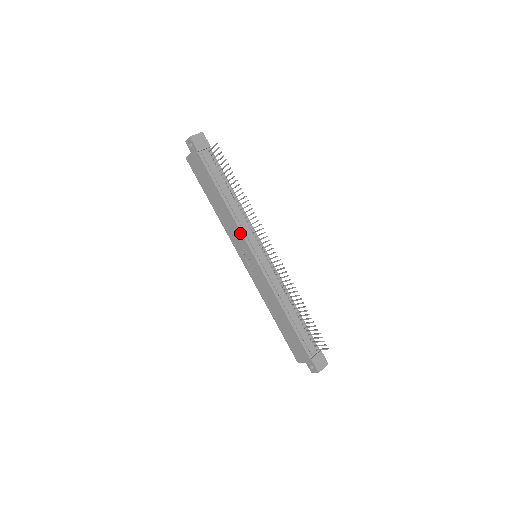
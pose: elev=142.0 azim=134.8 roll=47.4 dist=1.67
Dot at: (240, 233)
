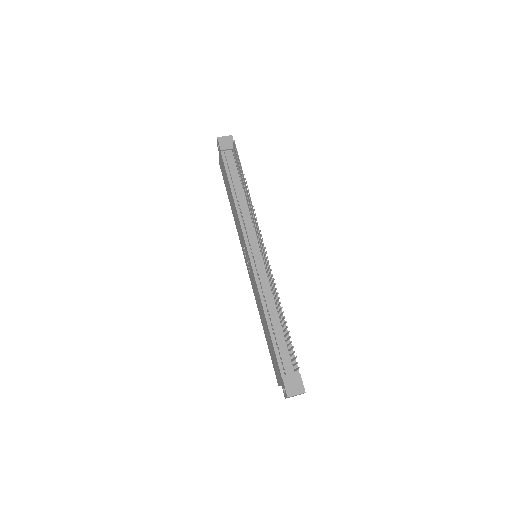
Dot at: (241, 228)
